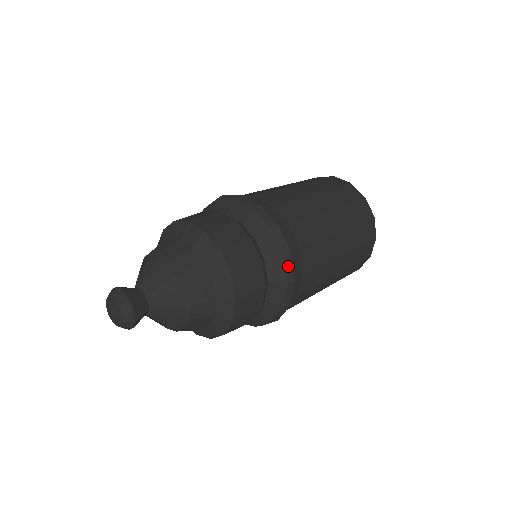
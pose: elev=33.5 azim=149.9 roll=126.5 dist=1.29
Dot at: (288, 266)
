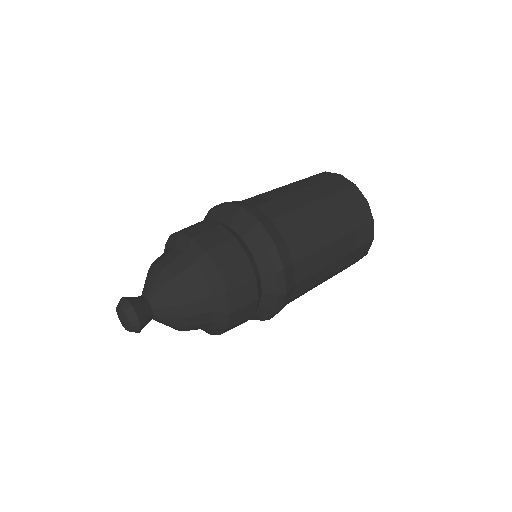
Dot at: (262, 233)
